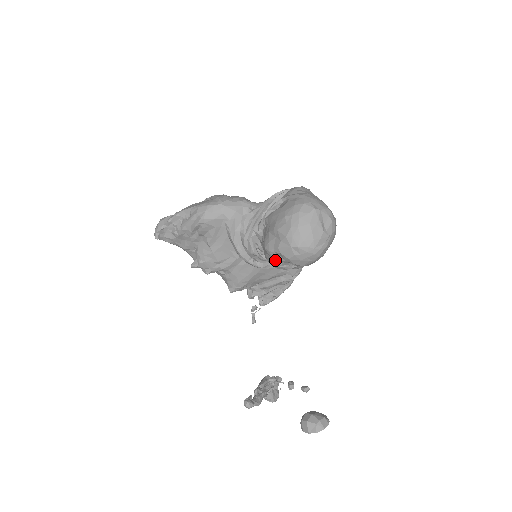
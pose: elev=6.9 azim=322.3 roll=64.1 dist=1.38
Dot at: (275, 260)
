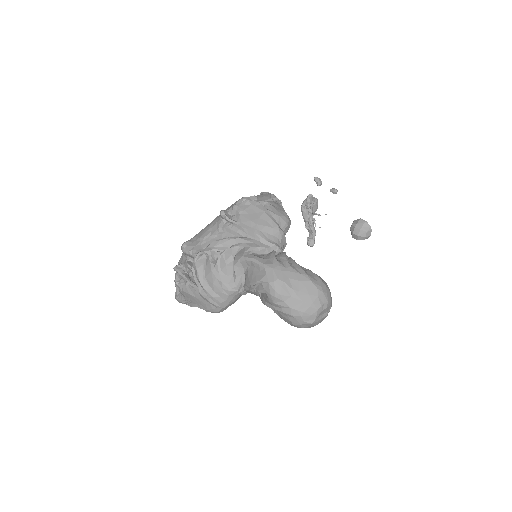
Dot at: occluded
